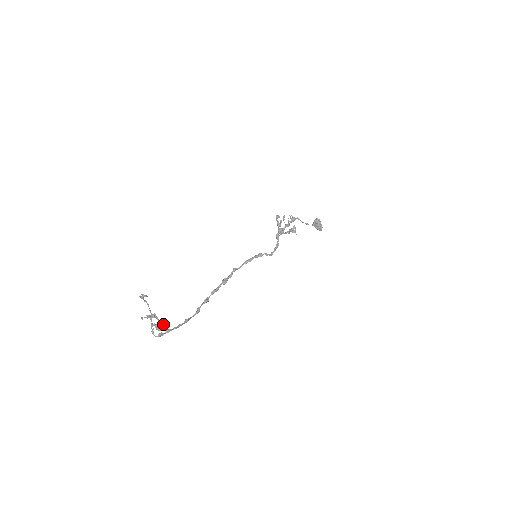
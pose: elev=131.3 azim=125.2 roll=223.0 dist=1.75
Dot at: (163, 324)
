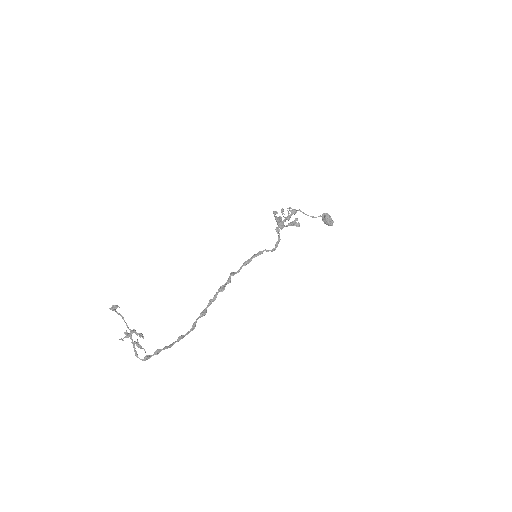
Dot at: (143, 338)
